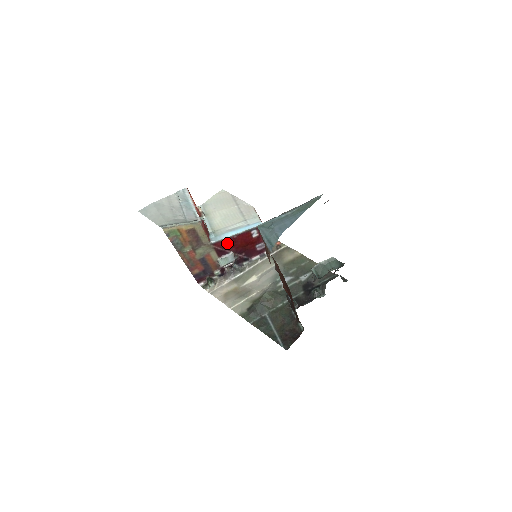
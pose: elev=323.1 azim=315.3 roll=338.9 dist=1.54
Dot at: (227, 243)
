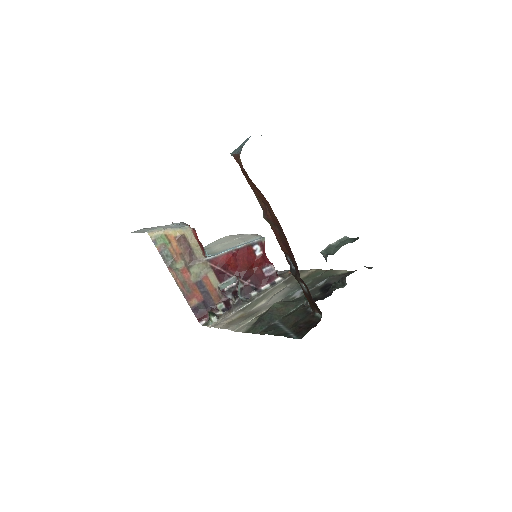
Dot at: (226, 260)
